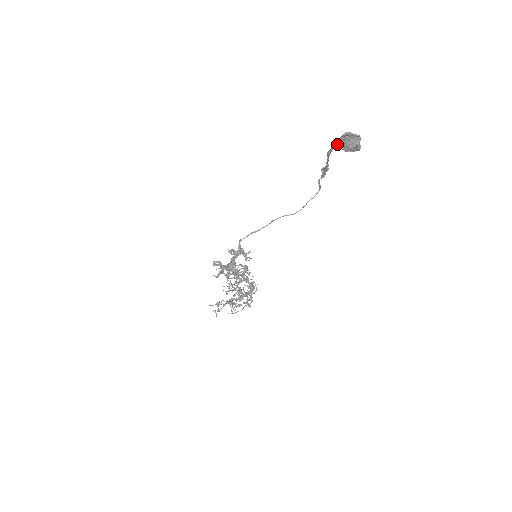
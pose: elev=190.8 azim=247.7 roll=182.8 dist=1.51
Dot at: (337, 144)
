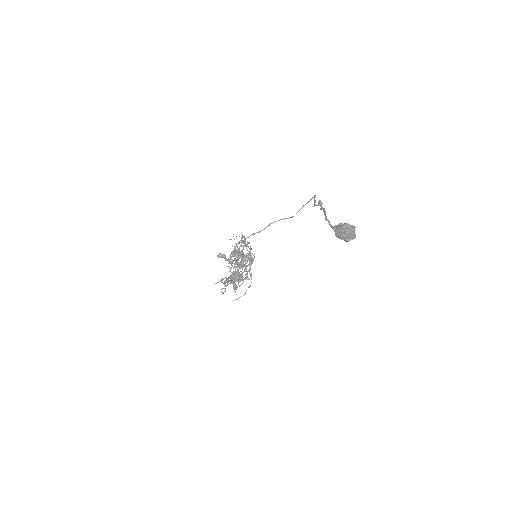
Dot at: (335, 235)
